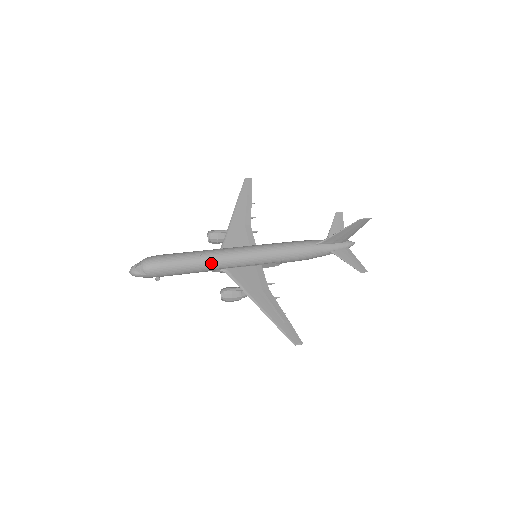
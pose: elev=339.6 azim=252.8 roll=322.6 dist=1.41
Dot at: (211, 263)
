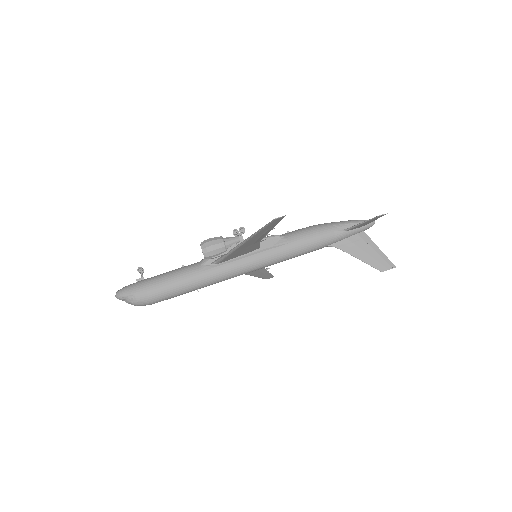
Dot at: occluded
